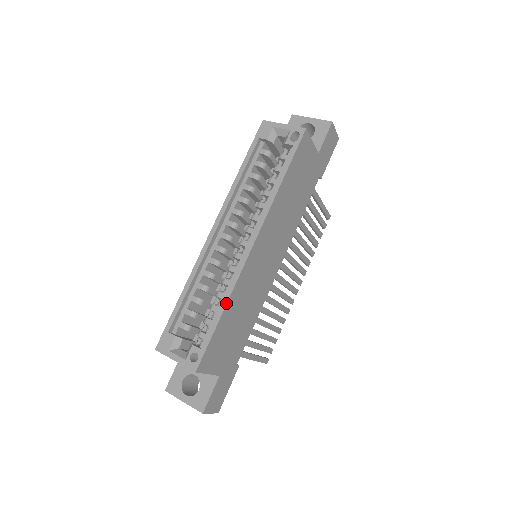
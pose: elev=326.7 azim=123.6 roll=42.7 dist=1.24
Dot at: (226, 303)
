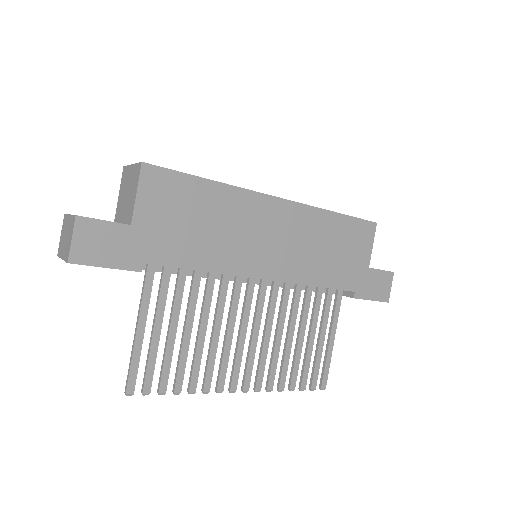
Dot at: (221, 182)
